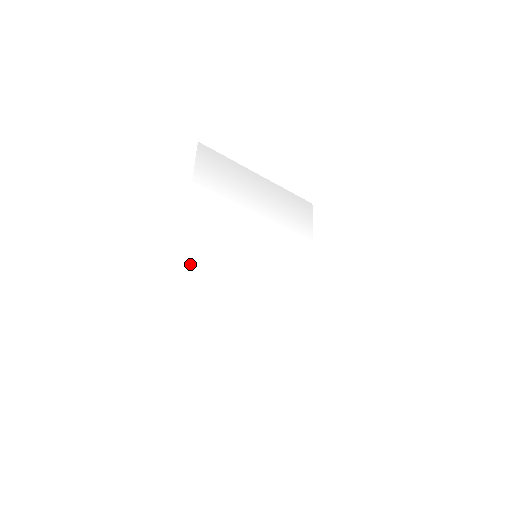
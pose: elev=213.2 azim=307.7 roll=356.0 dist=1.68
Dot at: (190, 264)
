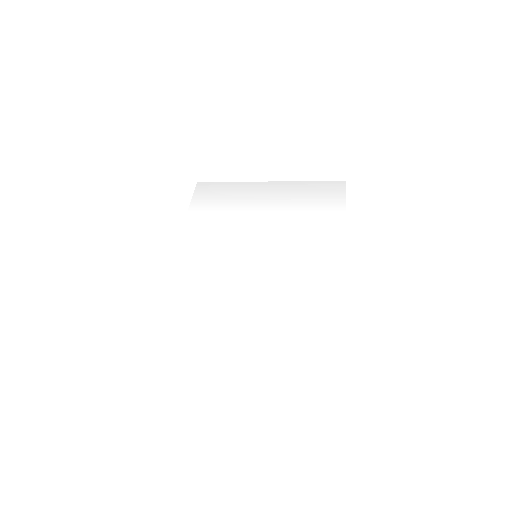
Dot at: (173, 285)
